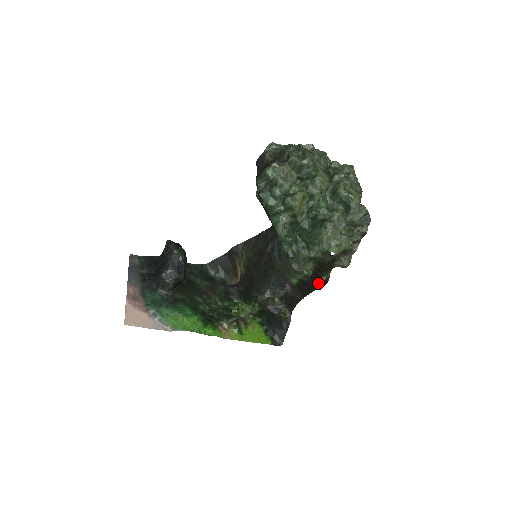
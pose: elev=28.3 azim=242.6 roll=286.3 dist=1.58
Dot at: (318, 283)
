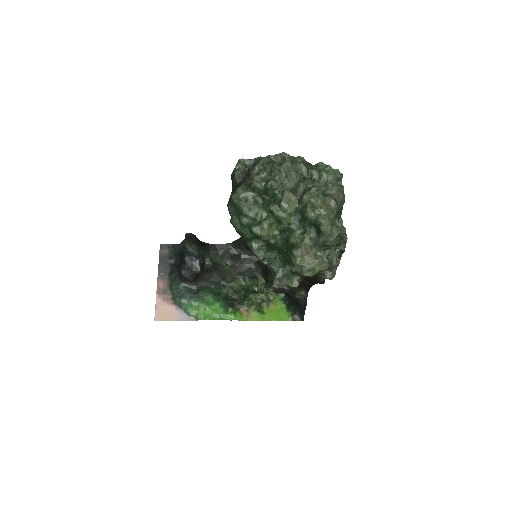
Dot at: (317, 281)
